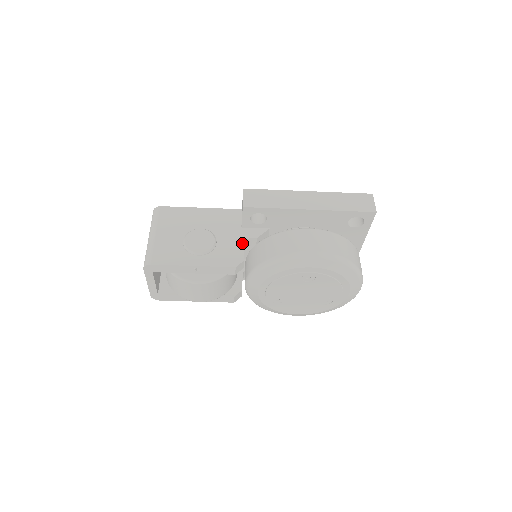
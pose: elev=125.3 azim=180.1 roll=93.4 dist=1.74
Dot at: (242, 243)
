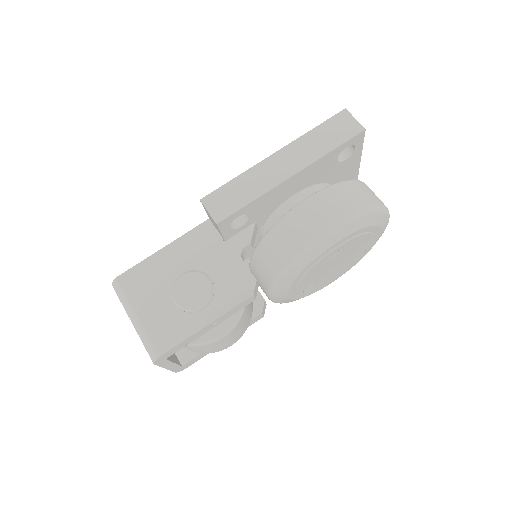
Dot at: (239, 260)
